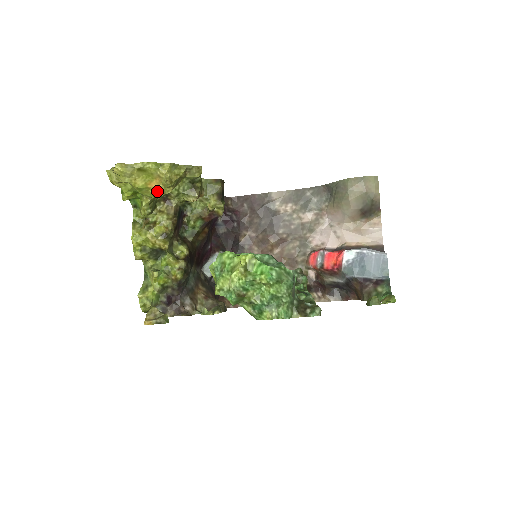
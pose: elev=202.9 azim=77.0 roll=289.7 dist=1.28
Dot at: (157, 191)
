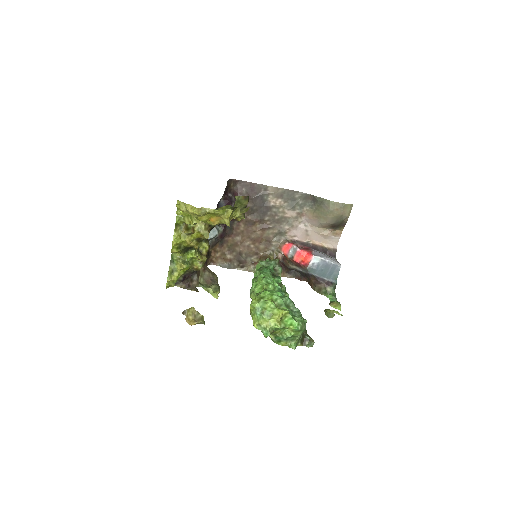
Dot at: (214, 224)
